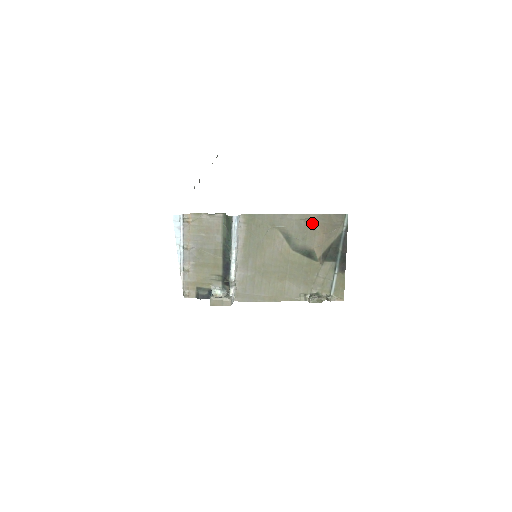
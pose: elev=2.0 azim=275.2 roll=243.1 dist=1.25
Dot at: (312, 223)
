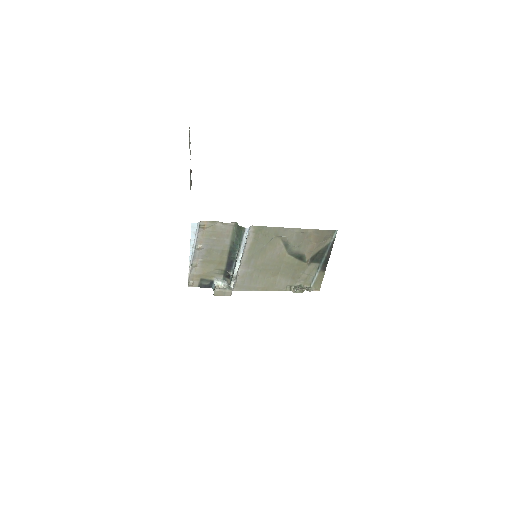
Dot at: (308, 235)
